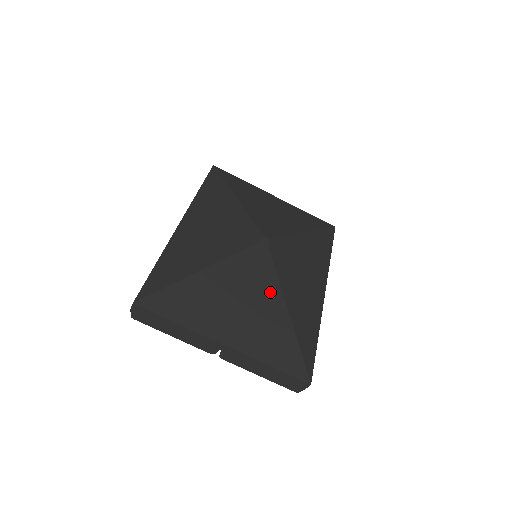
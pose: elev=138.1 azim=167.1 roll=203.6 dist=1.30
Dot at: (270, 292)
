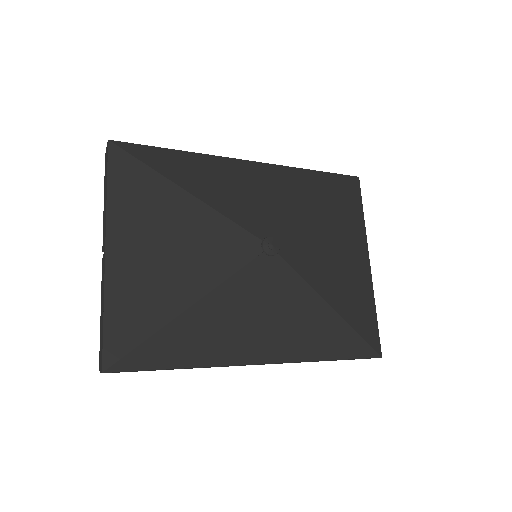
Dot at: (201, 277)
